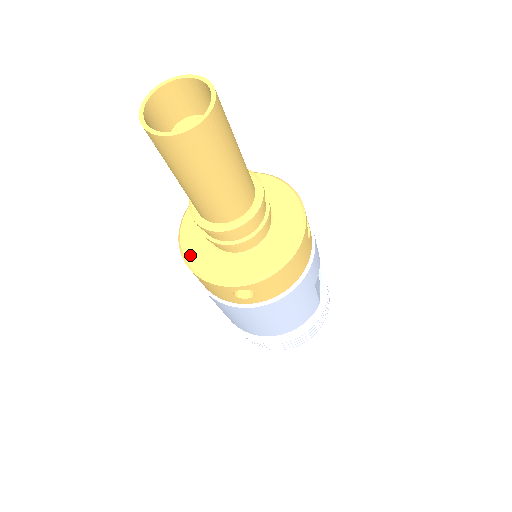
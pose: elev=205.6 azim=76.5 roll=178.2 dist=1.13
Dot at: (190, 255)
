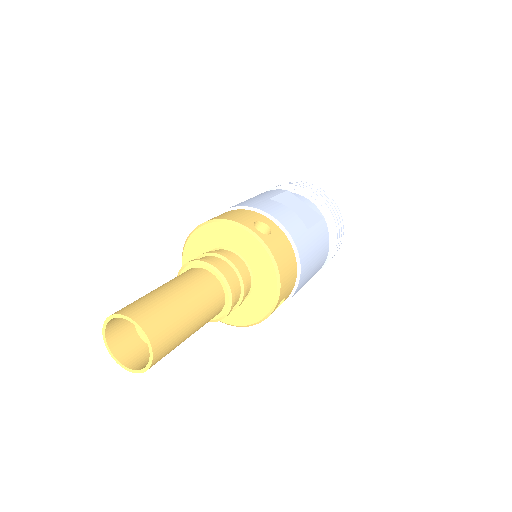
Dot at: (227, 320)
